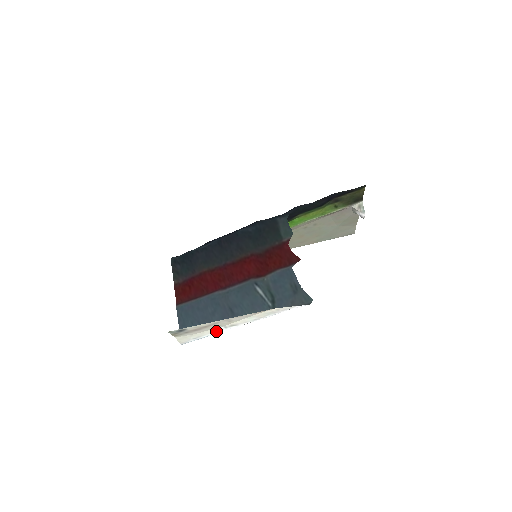
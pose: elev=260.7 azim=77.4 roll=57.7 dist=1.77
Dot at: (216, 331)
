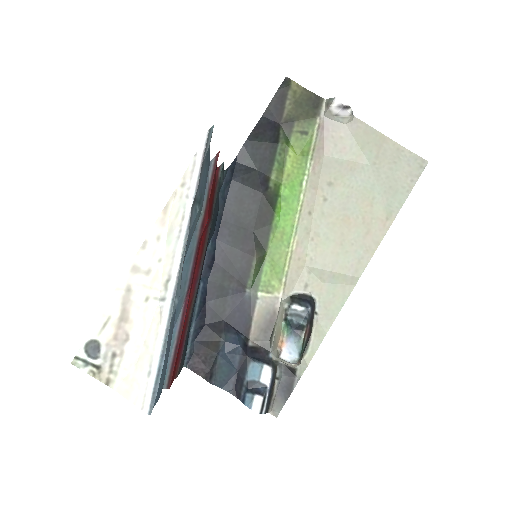
Dot at: (160, 323)
